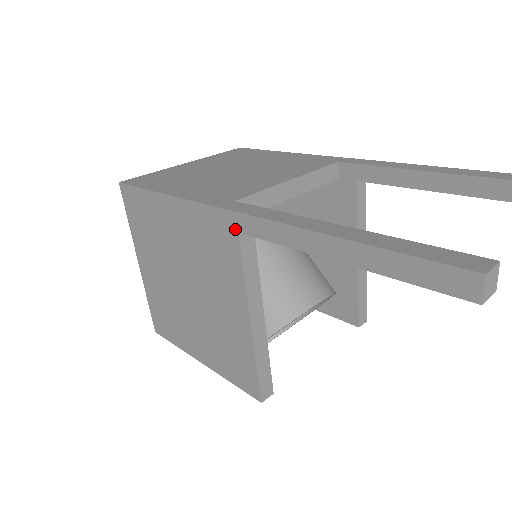
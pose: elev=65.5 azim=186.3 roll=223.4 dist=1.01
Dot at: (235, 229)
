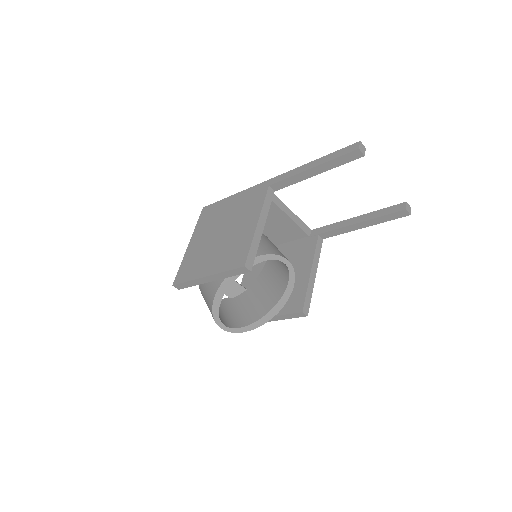
Dot at: (268, 185)
